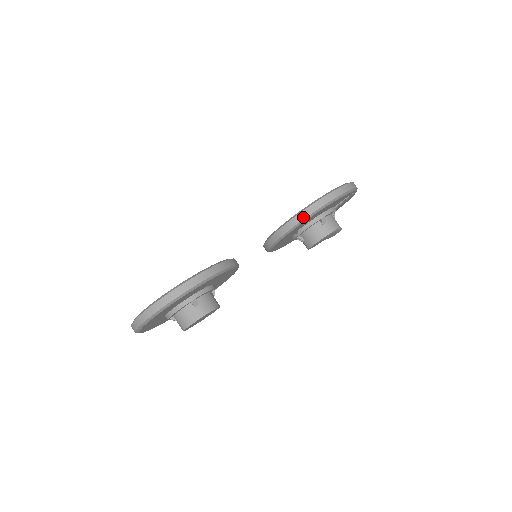
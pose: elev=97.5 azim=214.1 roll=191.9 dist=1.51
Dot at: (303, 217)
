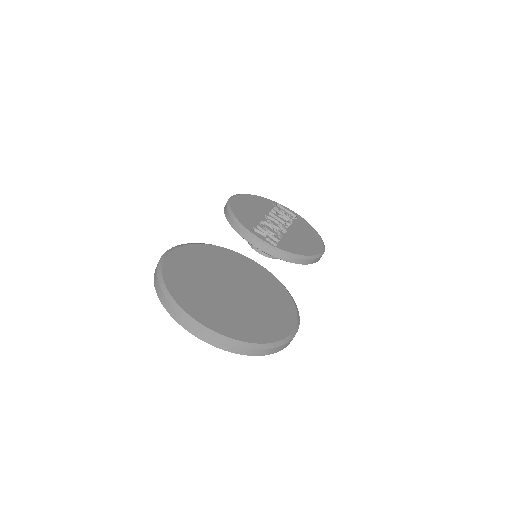
Dot at: (311, 263)
